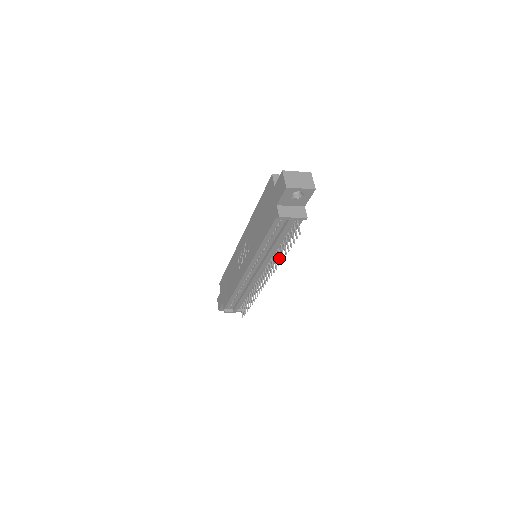
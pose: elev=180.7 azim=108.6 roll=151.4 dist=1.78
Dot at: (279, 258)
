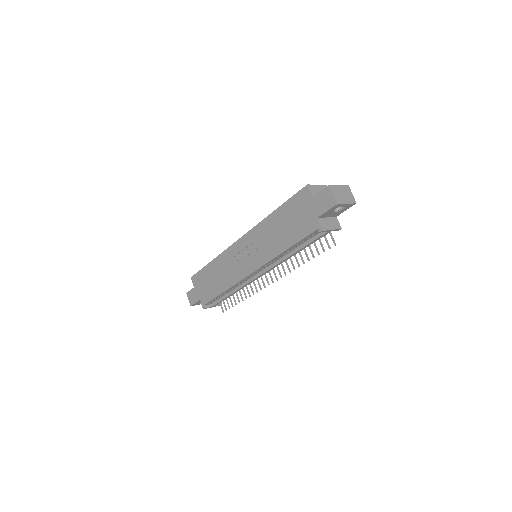
Dot at: (297, 263)
